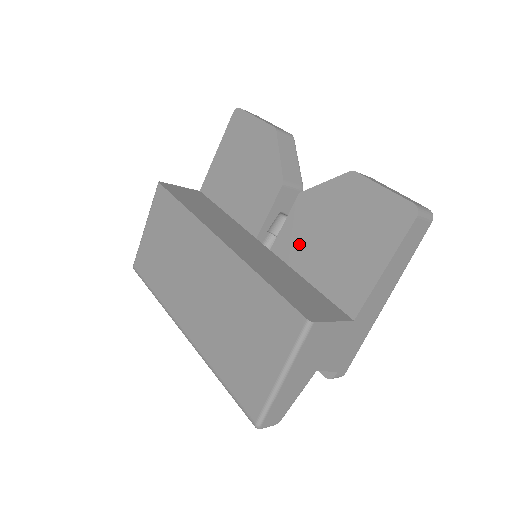
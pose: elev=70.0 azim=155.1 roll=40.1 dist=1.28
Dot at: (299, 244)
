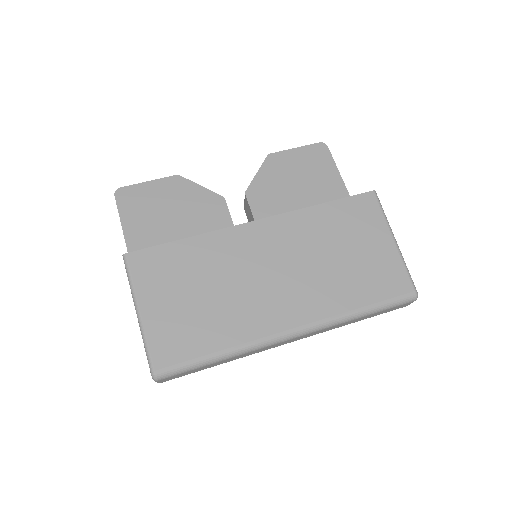
Dot at: occluded
